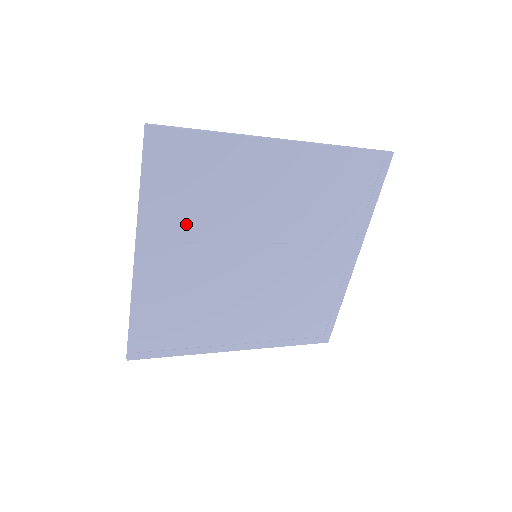
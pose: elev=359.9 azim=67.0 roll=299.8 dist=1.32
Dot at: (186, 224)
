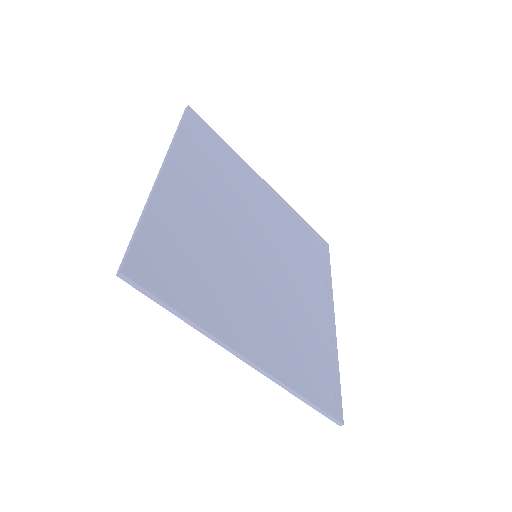
Dot at: (206, 179)
